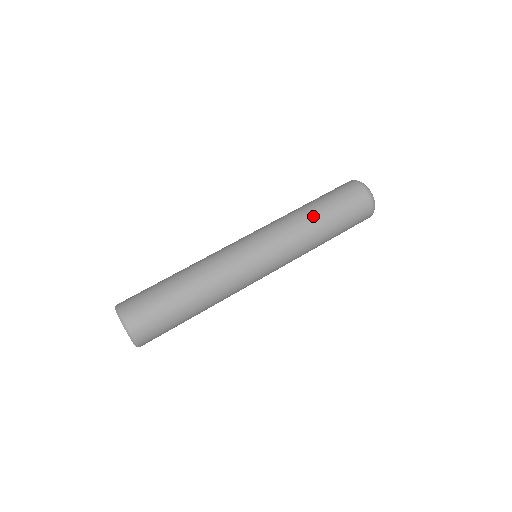
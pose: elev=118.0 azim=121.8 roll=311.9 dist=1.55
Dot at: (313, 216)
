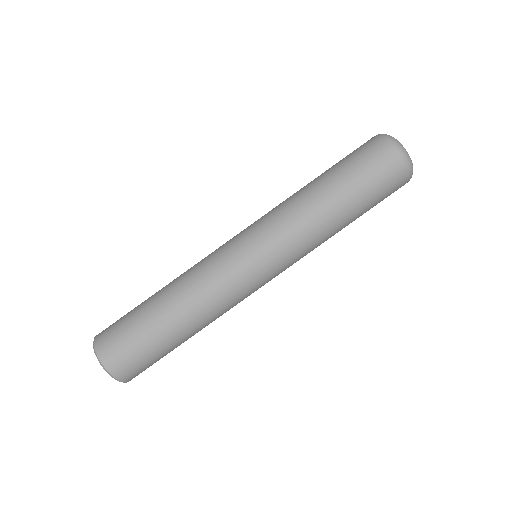
Dot at: (340, 226)
